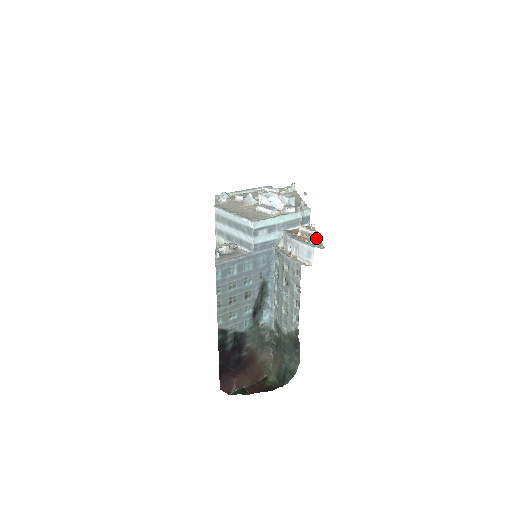
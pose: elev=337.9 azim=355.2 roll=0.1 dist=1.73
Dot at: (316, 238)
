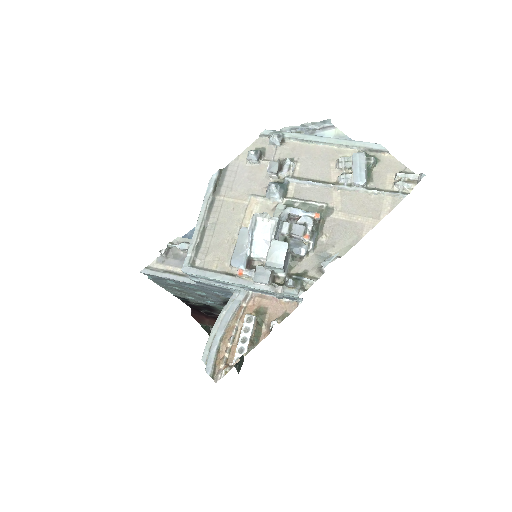
Dot at: (236, 354)
